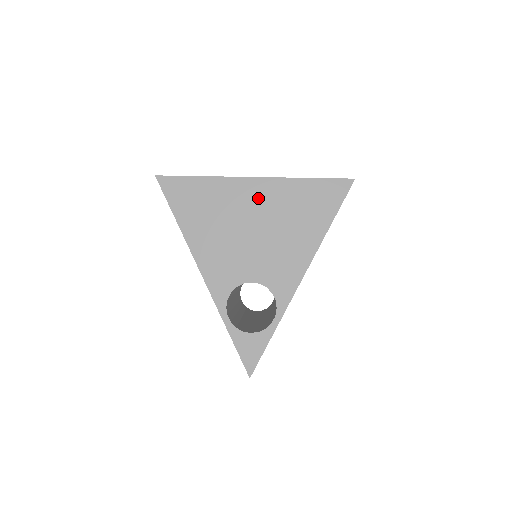
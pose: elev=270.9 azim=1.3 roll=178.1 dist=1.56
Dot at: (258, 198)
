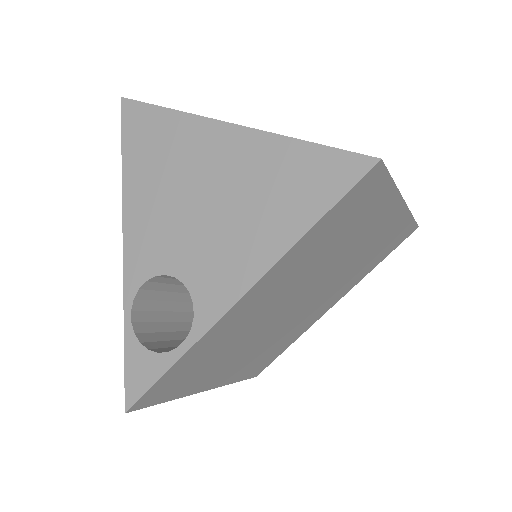
Dot at: (224, 155)
